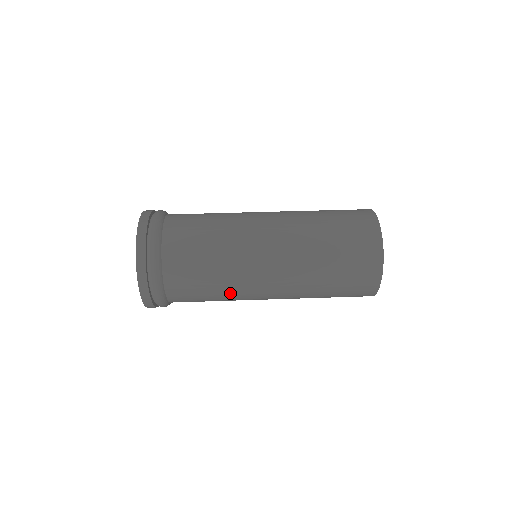
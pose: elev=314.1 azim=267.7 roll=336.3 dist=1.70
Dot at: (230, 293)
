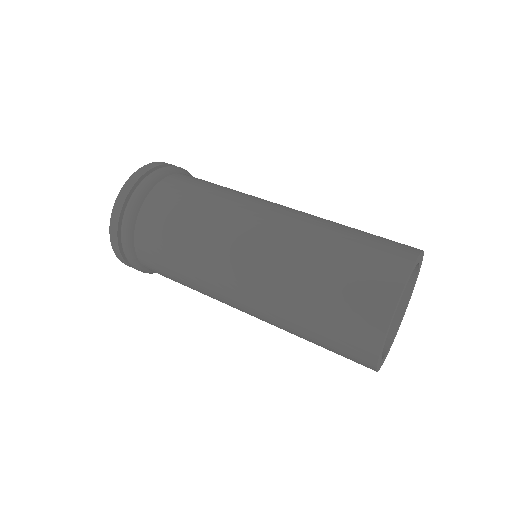
Dot at: (204, 231)
